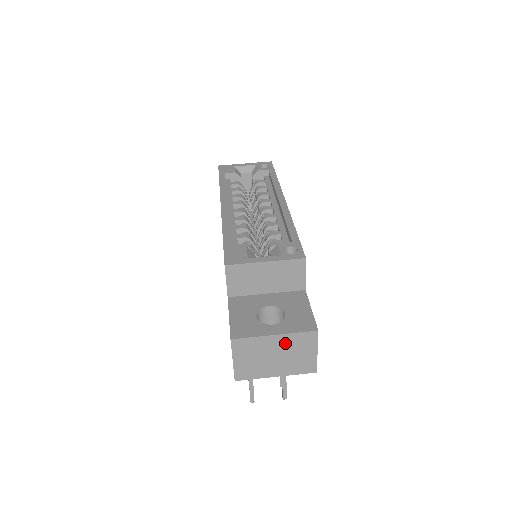
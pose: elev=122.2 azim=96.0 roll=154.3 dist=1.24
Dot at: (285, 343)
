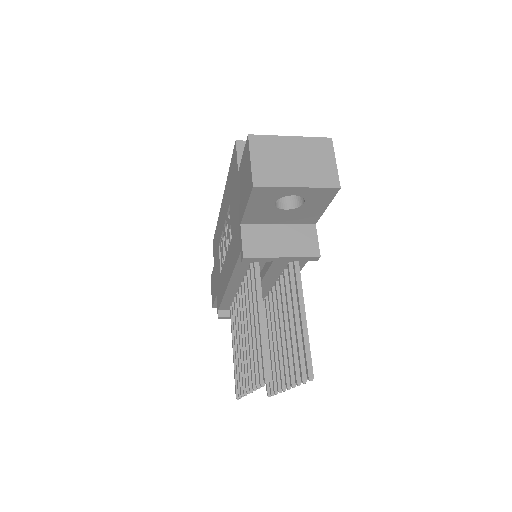
Dot at: (302, 147)
